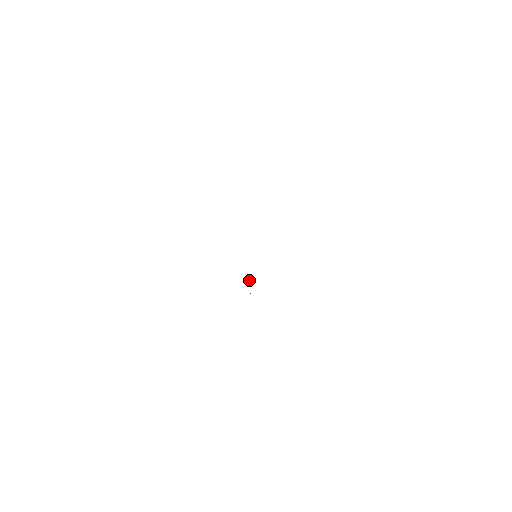
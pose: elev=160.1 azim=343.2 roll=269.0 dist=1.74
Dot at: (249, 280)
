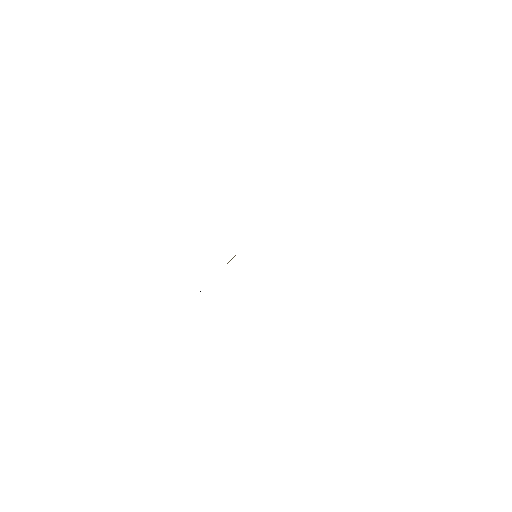
Dot at: occluded
